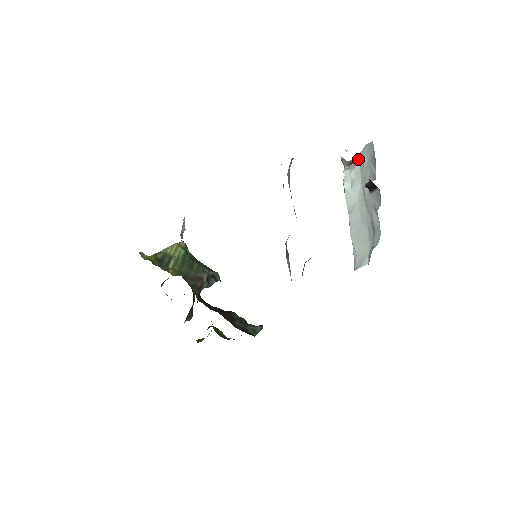
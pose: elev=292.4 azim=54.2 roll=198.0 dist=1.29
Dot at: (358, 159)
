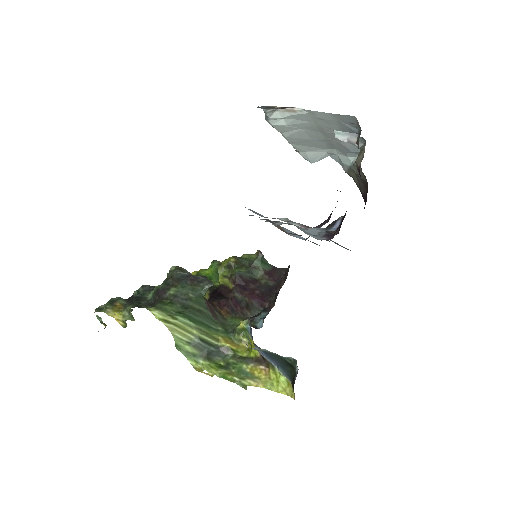
Dot at: (300, 108)
